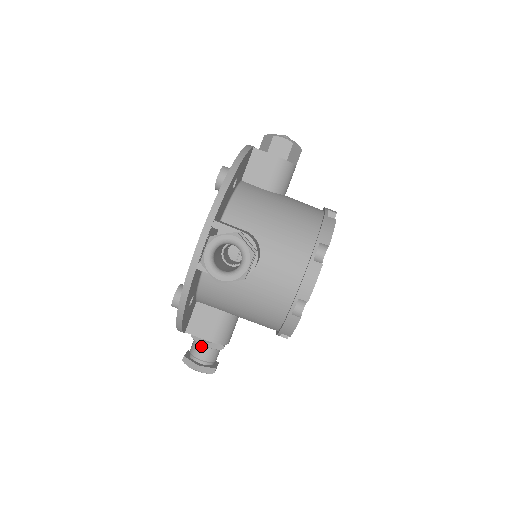
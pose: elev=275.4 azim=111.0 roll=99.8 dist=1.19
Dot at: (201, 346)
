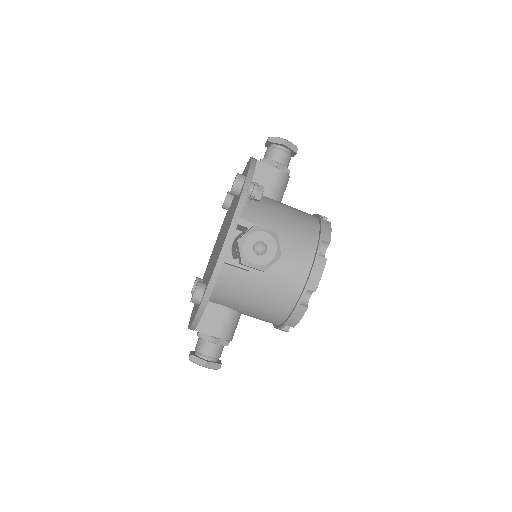
Dot at: occluded
